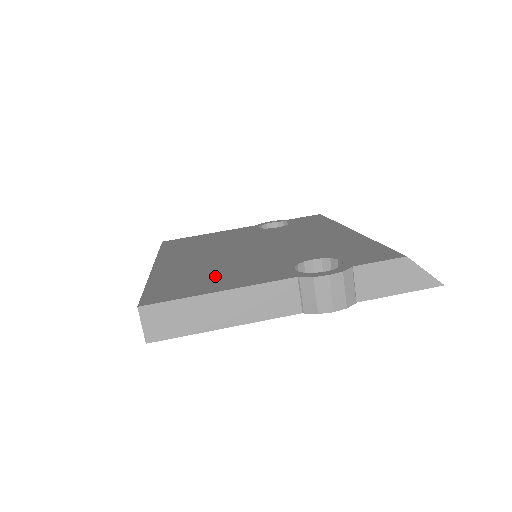
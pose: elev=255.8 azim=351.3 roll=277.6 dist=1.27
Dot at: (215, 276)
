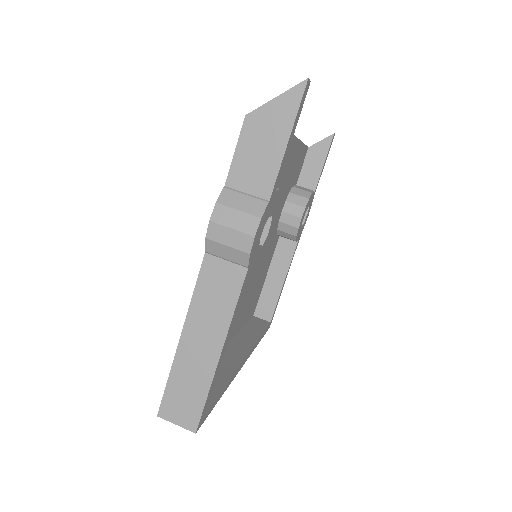
Dot at: occluded
